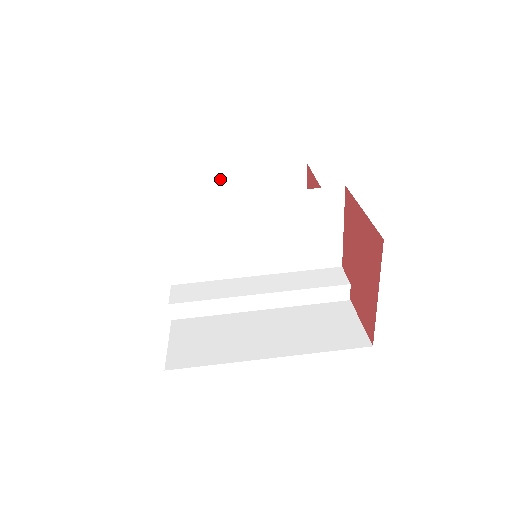
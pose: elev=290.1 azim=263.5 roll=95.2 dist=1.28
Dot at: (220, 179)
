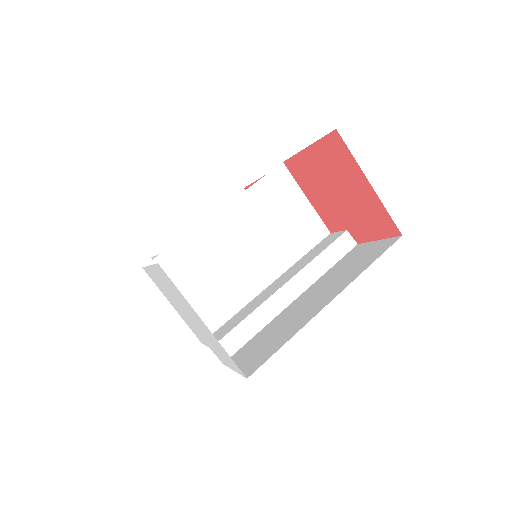
Dot at: occluded
